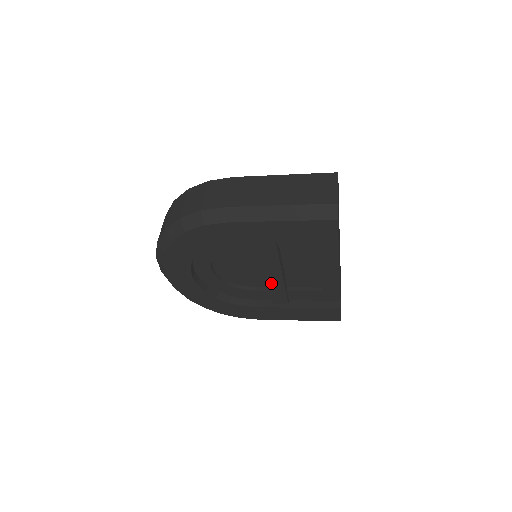
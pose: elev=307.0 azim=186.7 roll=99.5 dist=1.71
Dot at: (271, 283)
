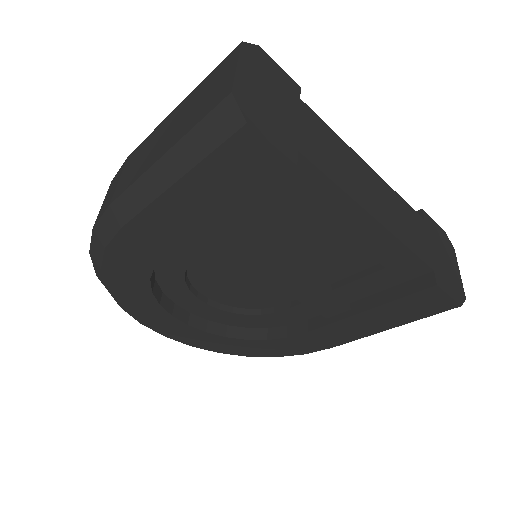
Dot at: (290, 289)
